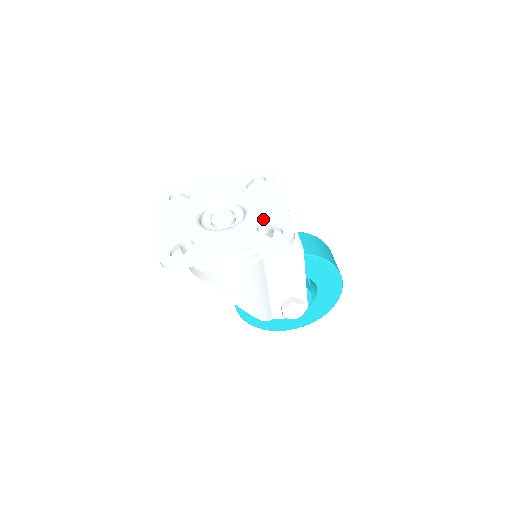
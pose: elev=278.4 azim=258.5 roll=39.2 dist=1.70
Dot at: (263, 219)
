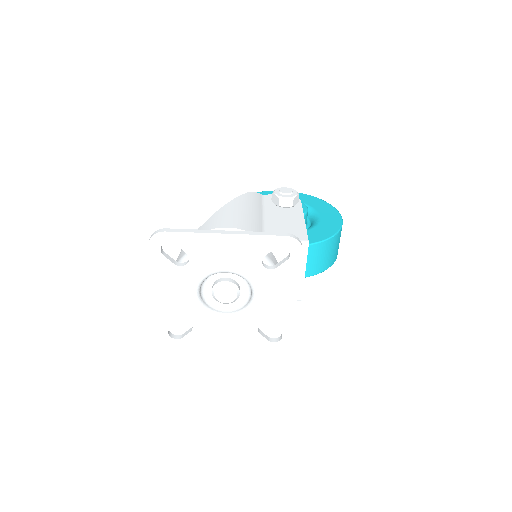
Dot at: (268, 318)
